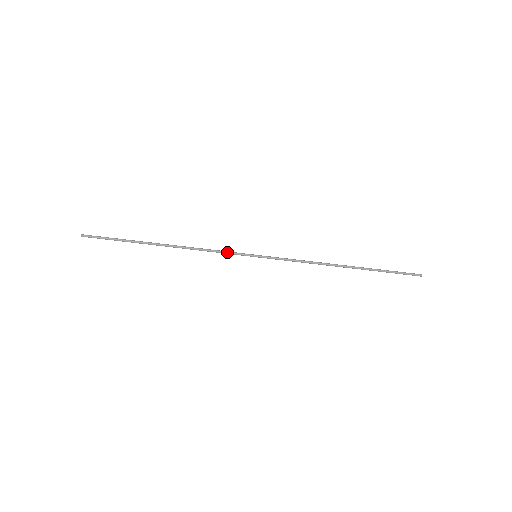
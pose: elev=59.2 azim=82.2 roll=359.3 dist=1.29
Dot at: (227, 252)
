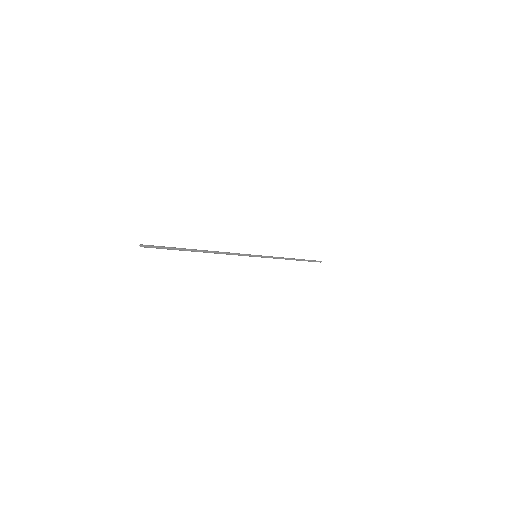
Dot at: (242, 255)
